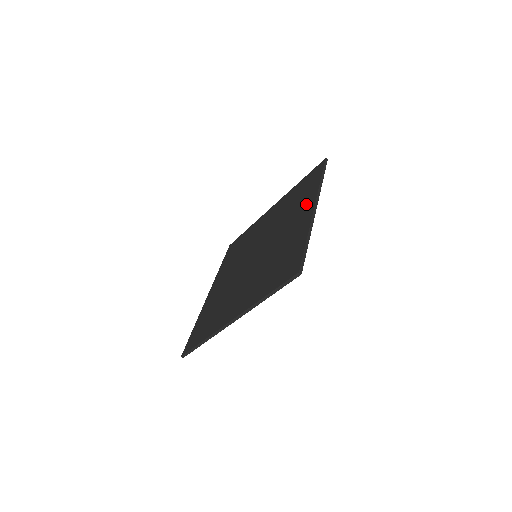
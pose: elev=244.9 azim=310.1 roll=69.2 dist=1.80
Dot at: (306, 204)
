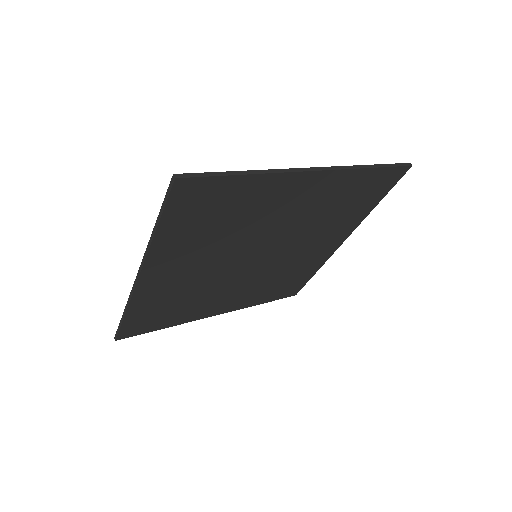
Dot at: occluded
